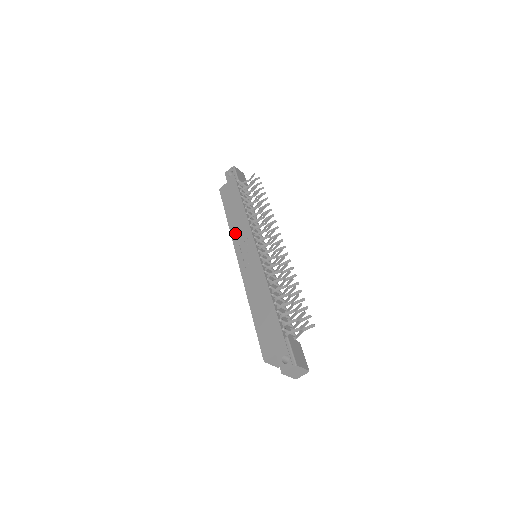
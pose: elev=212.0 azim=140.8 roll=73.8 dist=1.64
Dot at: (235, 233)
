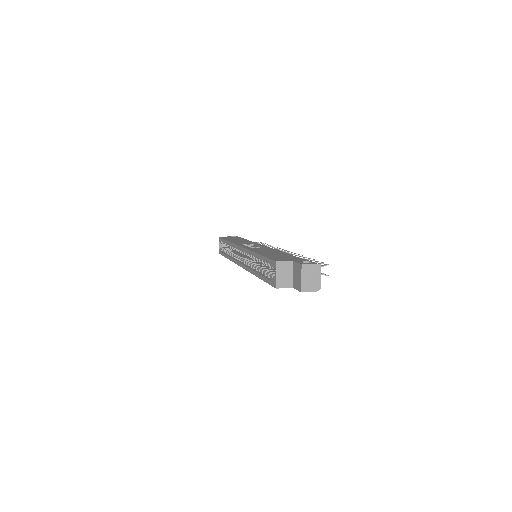
Dot at: (238, 242)
